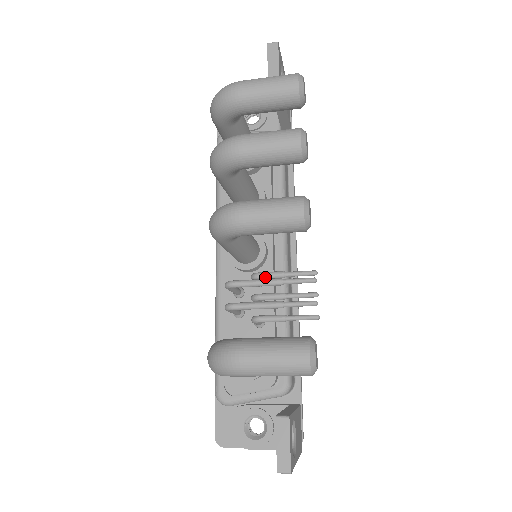
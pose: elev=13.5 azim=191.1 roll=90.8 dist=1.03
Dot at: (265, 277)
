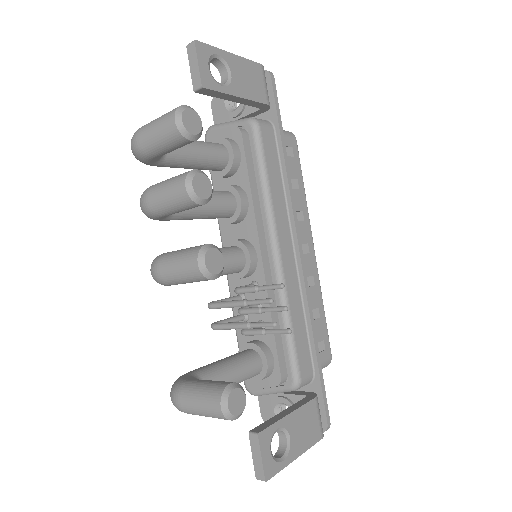
Dot at: (242, 293)
